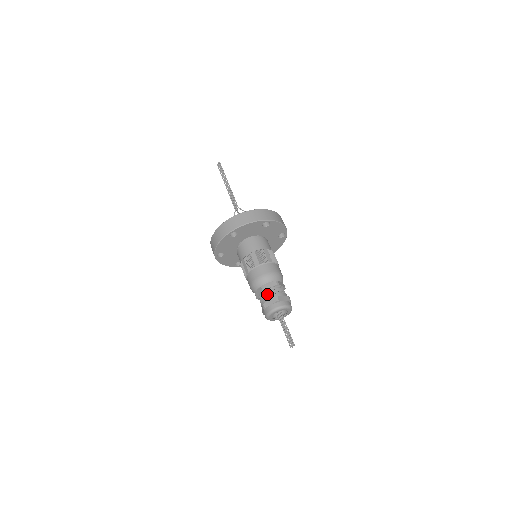
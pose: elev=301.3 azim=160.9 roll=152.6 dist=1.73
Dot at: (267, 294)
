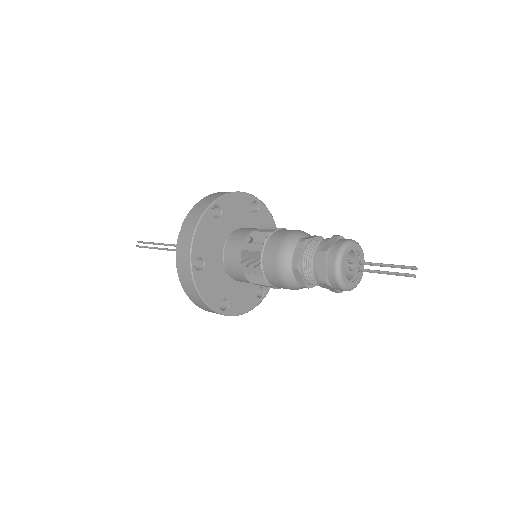
Dot at: (315, 243)
